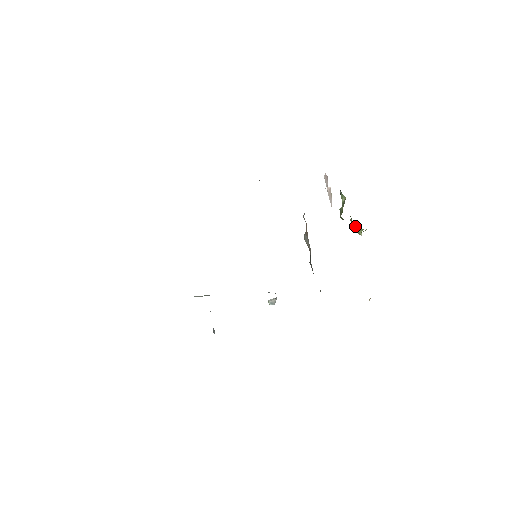
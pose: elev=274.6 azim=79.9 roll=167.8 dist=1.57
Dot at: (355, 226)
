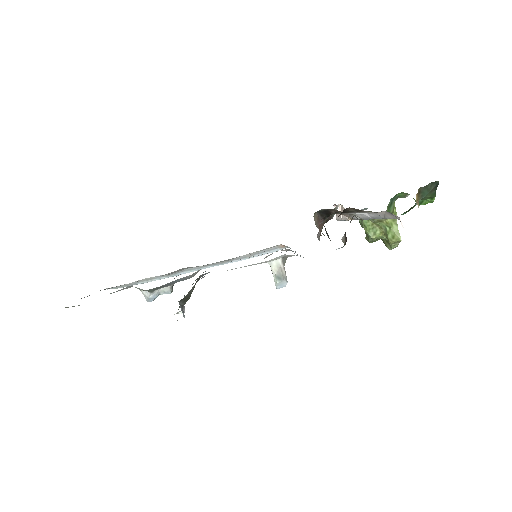
Dot at: (385, 227)
